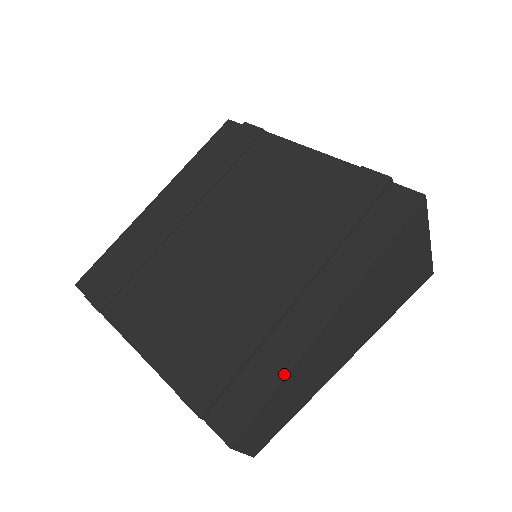
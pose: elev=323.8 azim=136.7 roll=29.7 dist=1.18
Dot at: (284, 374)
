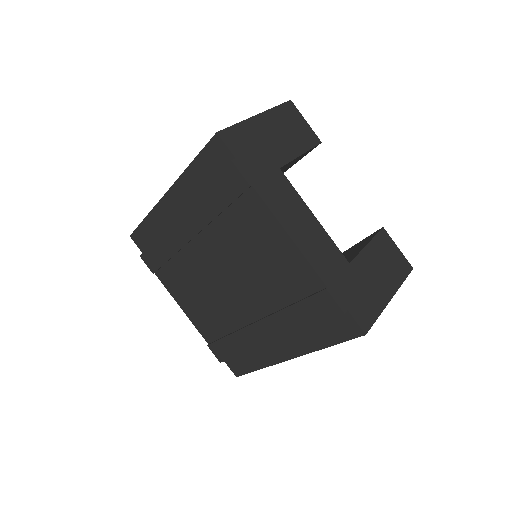
Dot at: (261, 368)
